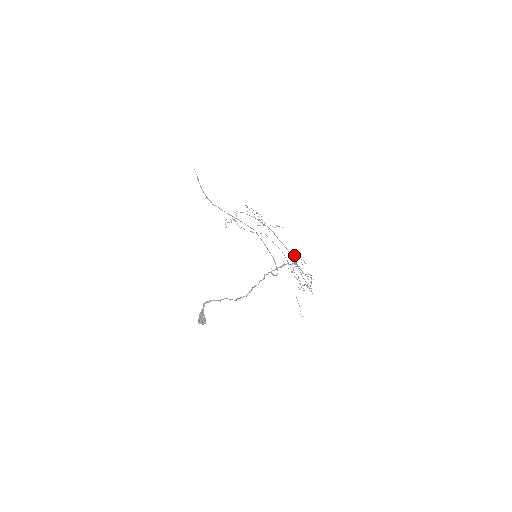
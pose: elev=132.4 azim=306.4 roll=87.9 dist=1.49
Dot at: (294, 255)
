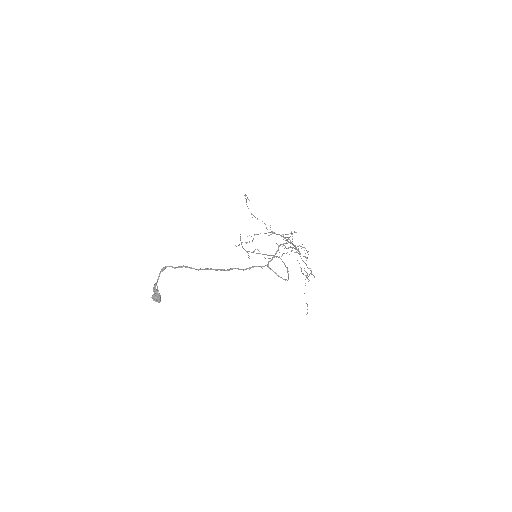
Dot at: occluded
